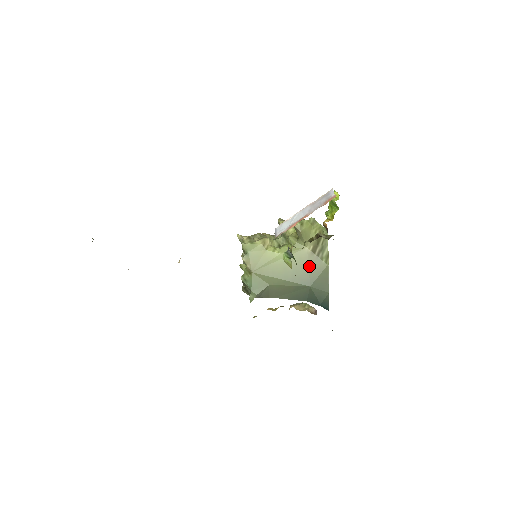
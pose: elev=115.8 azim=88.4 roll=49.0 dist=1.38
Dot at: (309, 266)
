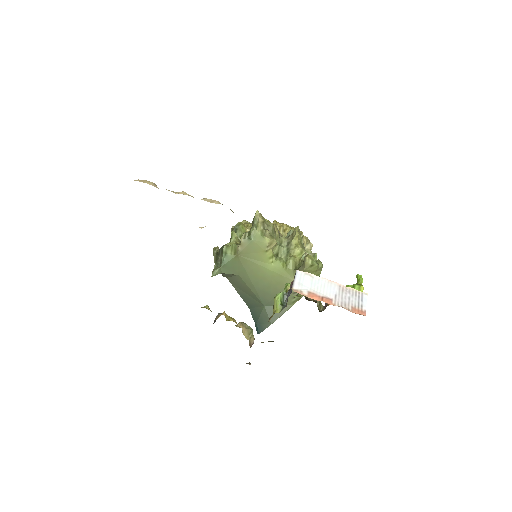
Dot at: occluded
